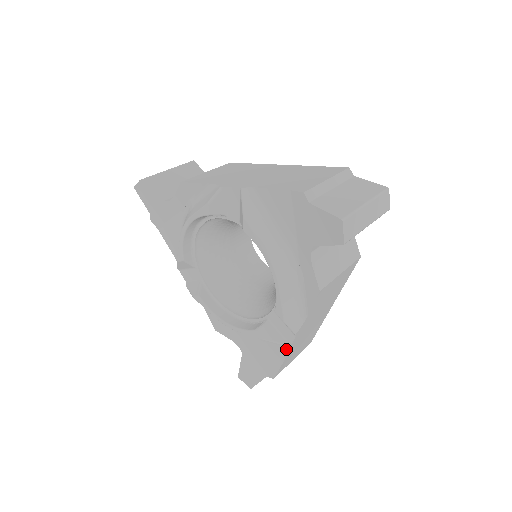
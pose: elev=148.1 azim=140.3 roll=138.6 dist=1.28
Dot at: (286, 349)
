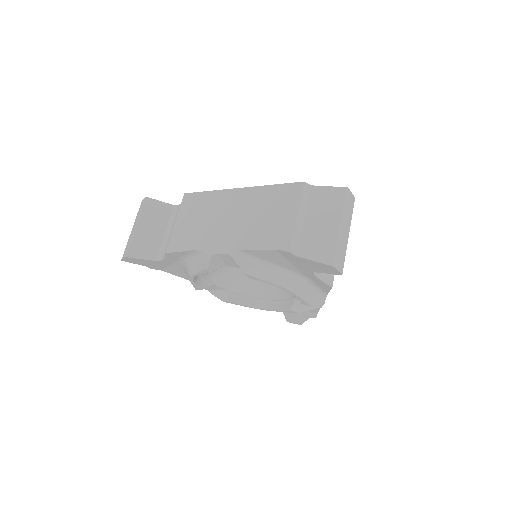
Dot at: occluded
